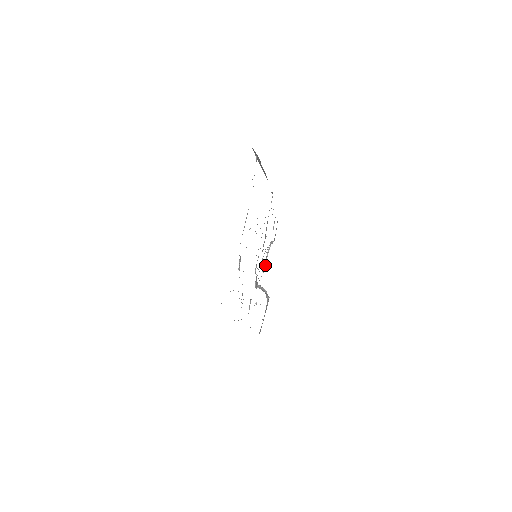
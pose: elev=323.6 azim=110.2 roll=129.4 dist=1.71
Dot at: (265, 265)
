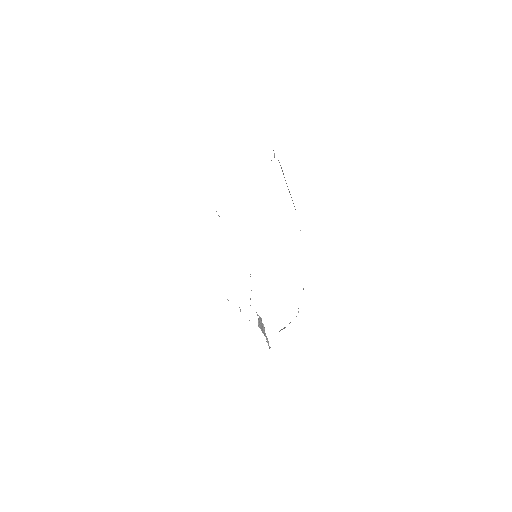
Dot at: (284, 328)
